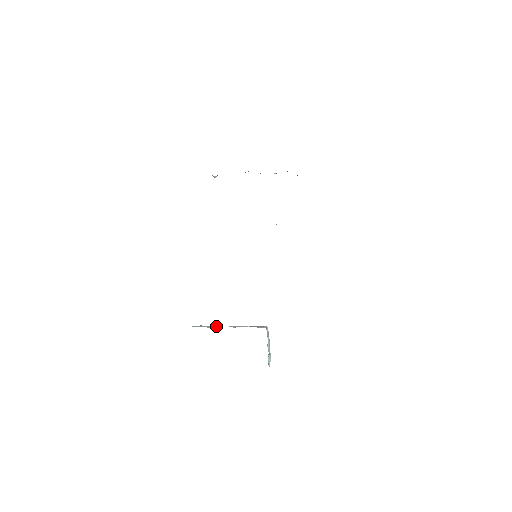
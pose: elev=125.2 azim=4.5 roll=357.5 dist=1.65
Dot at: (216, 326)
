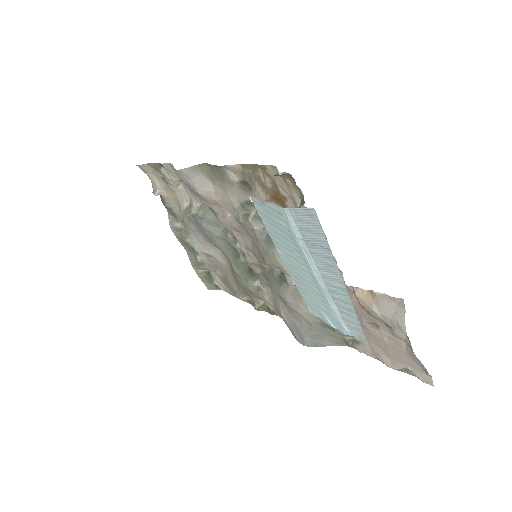
Dot at: occluded
